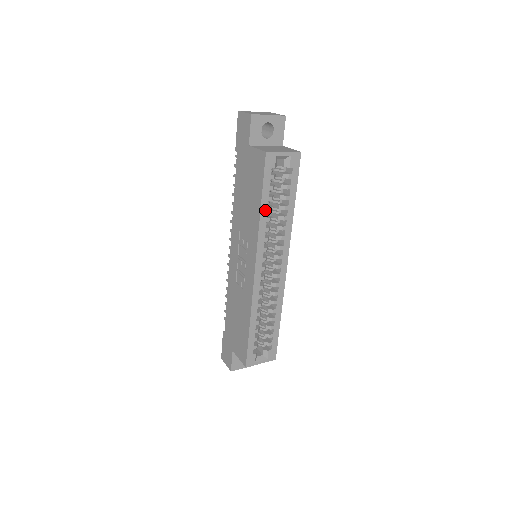
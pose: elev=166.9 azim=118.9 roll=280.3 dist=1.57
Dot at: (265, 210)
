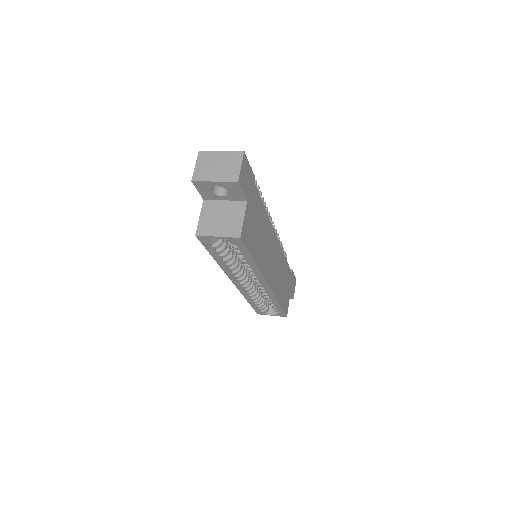
Dot at: (221, 261)
